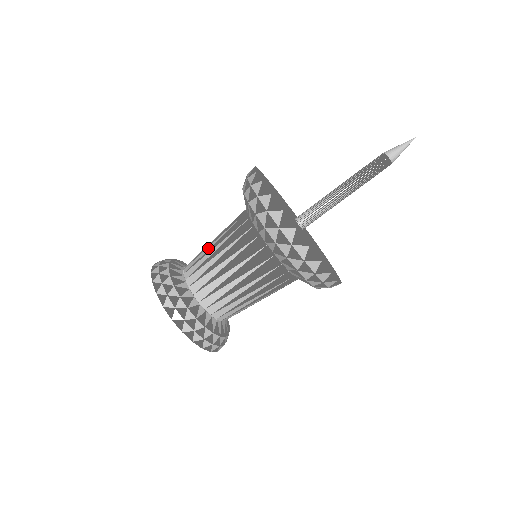
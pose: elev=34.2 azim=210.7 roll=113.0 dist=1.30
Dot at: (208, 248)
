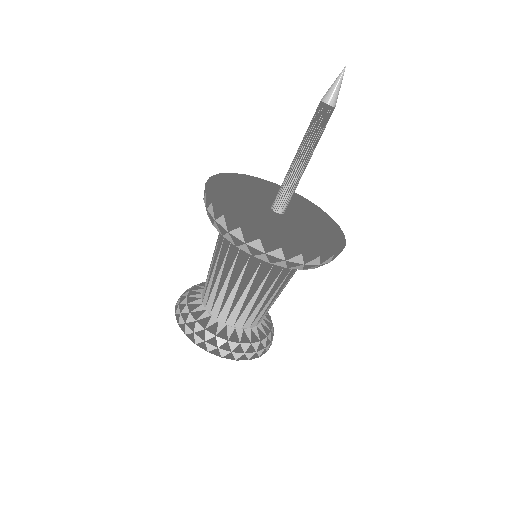
Dot at: (211, 278)
